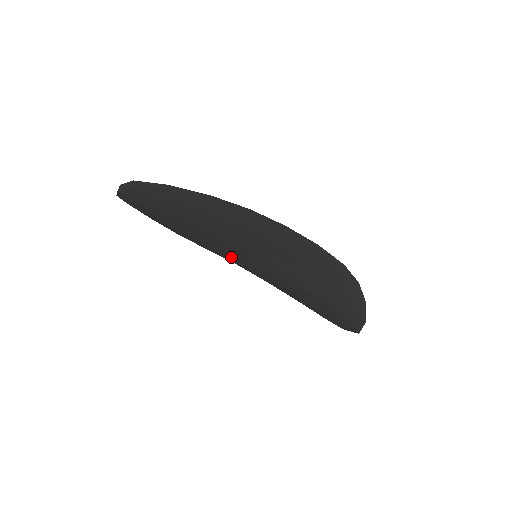
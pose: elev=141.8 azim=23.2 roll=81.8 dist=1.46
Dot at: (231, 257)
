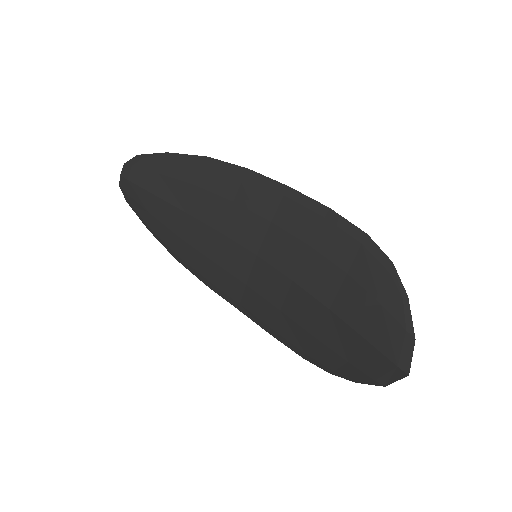
Dot at: (230, 286)
